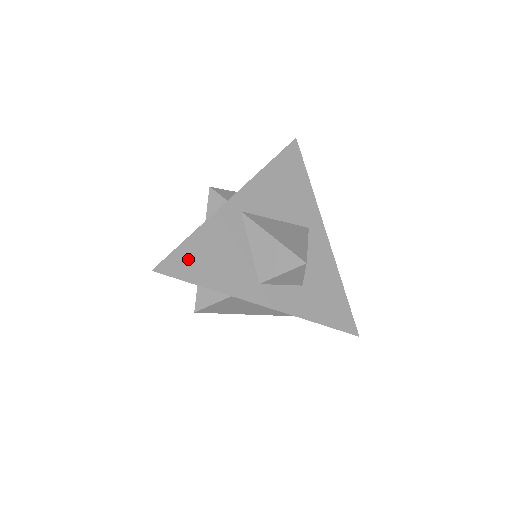
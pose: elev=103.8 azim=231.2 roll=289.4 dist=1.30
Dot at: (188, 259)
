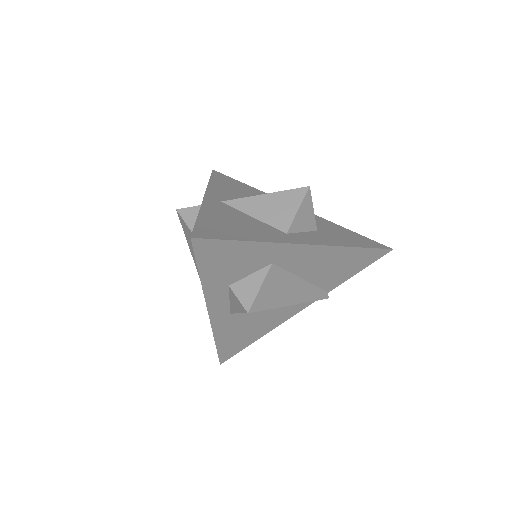
Dot at: (213, 228)
